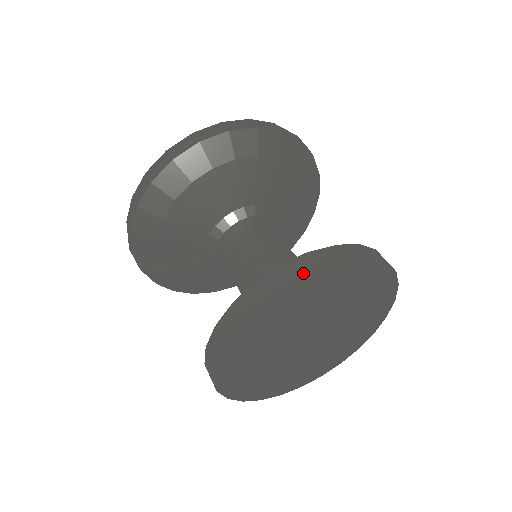
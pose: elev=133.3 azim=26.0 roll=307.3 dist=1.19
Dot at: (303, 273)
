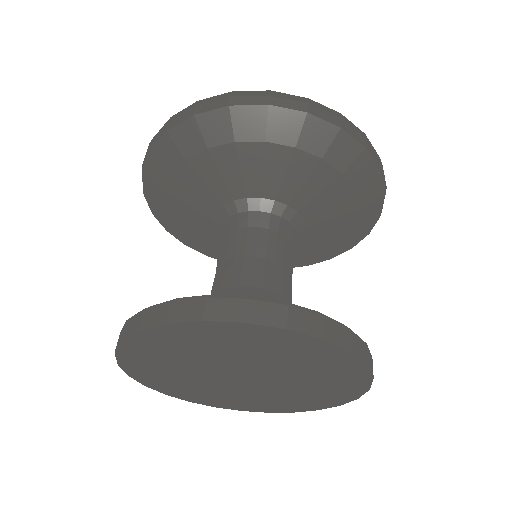
Dot at: (261, 324)
